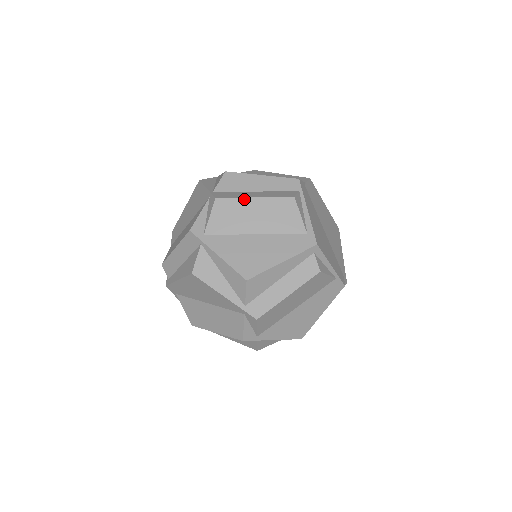
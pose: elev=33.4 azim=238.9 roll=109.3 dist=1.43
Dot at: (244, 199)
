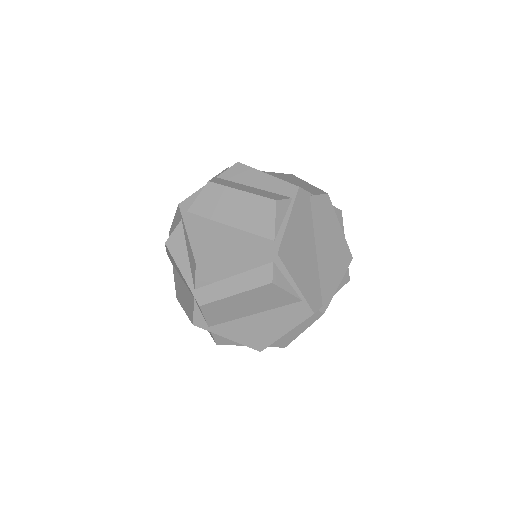
Dot at: (231, 189)
